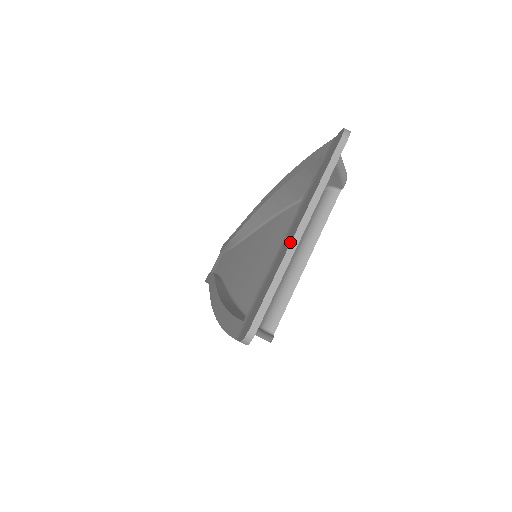
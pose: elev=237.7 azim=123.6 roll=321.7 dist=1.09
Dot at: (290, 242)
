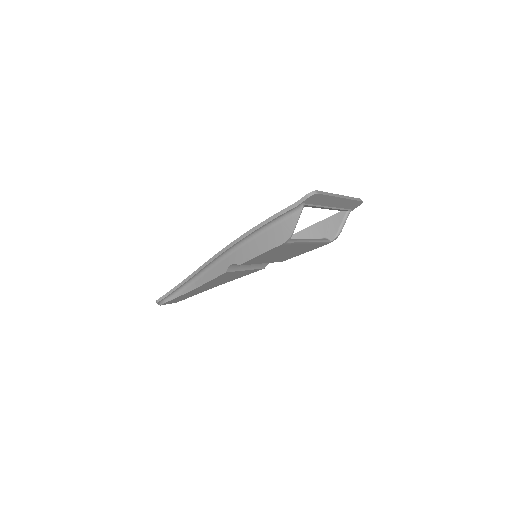
Dot at: (337, 194)
